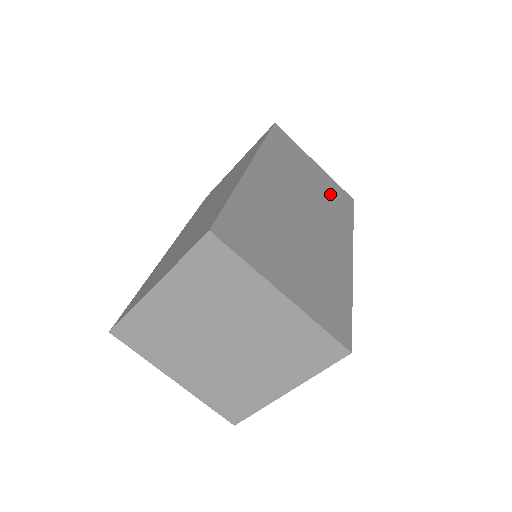
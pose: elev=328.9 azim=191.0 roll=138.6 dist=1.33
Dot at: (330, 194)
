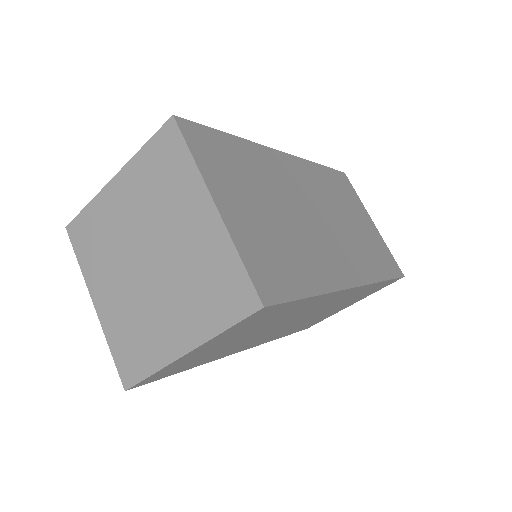
Dot at: (371, 245)
